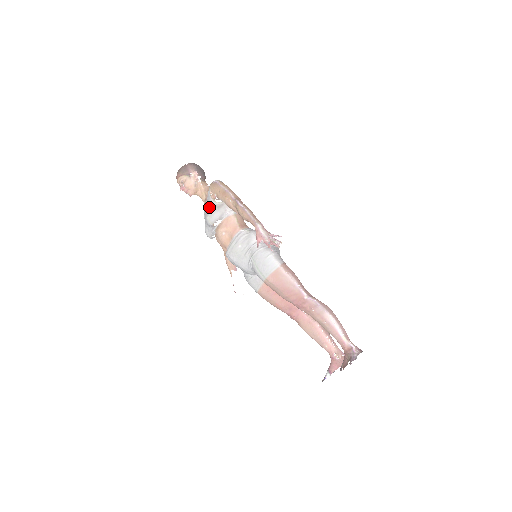
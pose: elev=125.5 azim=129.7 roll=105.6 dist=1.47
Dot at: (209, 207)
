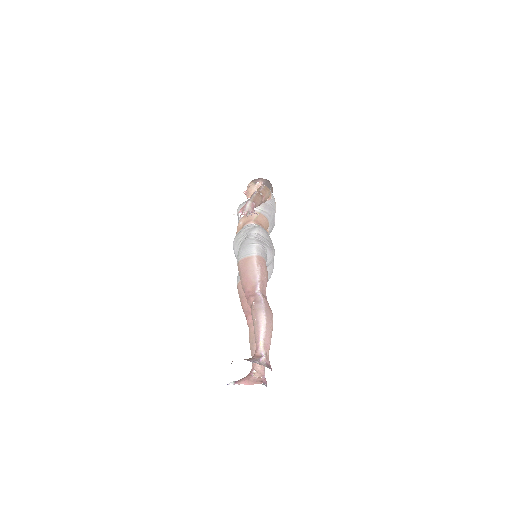
Dot at: occluded
